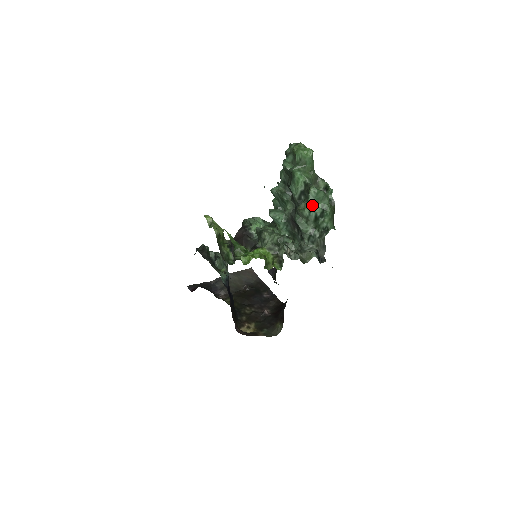
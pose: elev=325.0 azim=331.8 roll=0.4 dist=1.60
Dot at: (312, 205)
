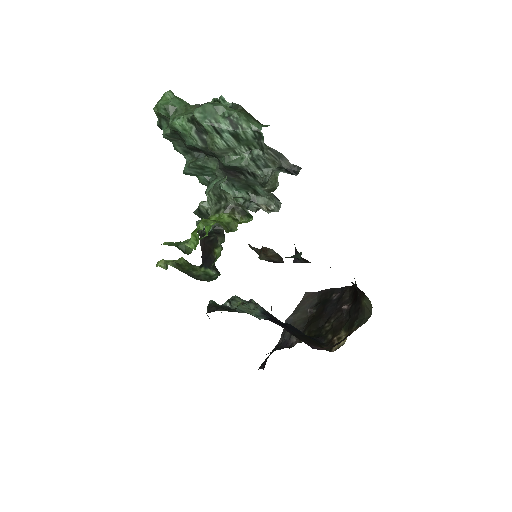
Dot at: (213, 127)
